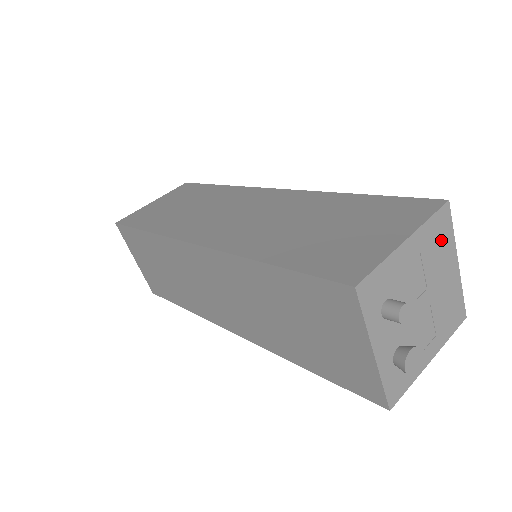
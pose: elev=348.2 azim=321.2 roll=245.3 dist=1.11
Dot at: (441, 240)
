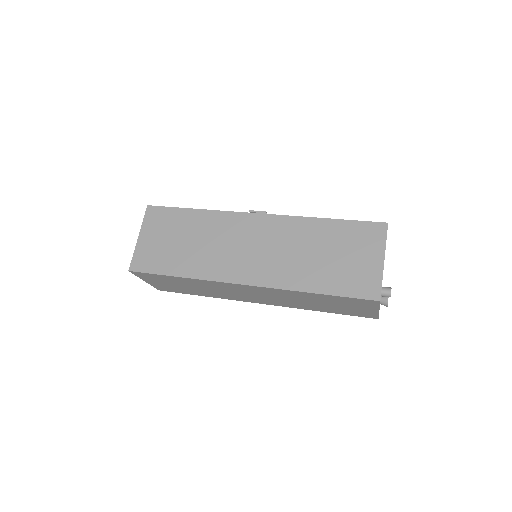
Dot at: occluded
